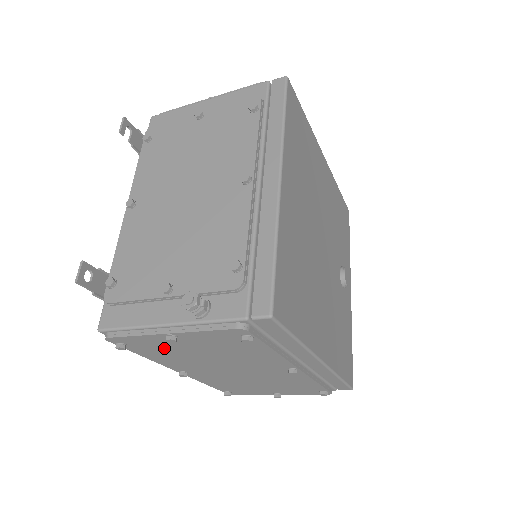
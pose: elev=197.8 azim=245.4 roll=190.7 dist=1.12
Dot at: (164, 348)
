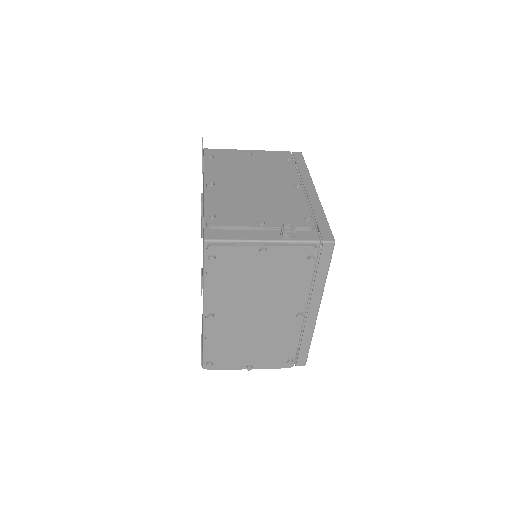
Dot at: (238, 269)
